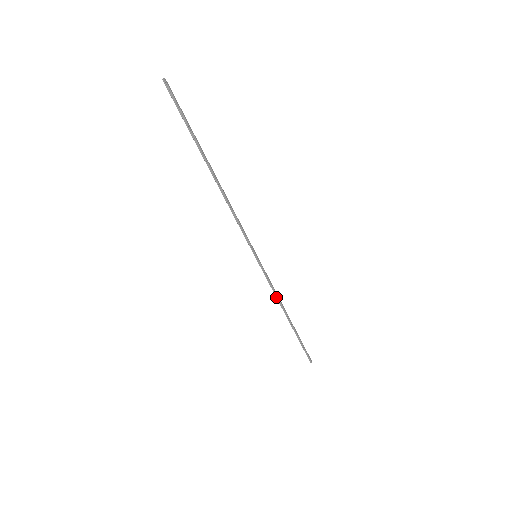
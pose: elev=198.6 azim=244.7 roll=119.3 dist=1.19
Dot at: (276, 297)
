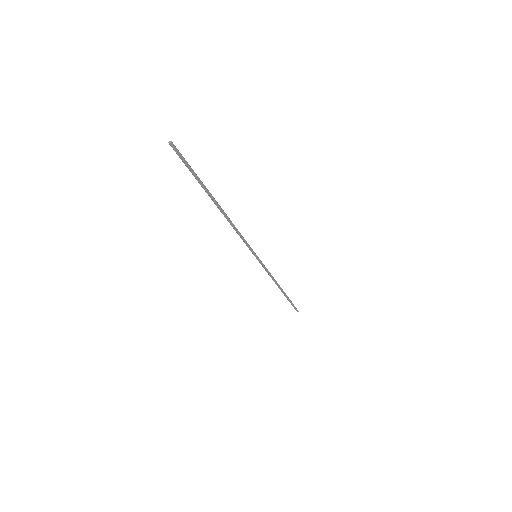
Dot at: (272, 278)
